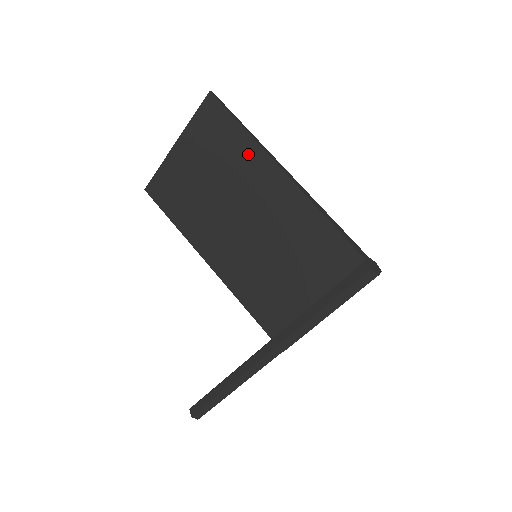
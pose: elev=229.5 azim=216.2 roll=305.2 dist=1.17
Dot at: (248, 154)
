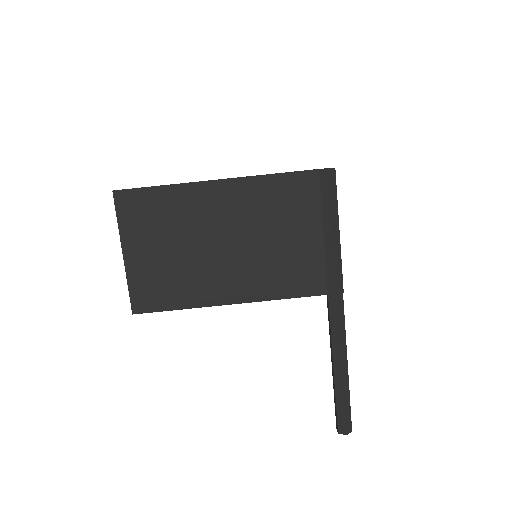
Dot at: (180, 198)
